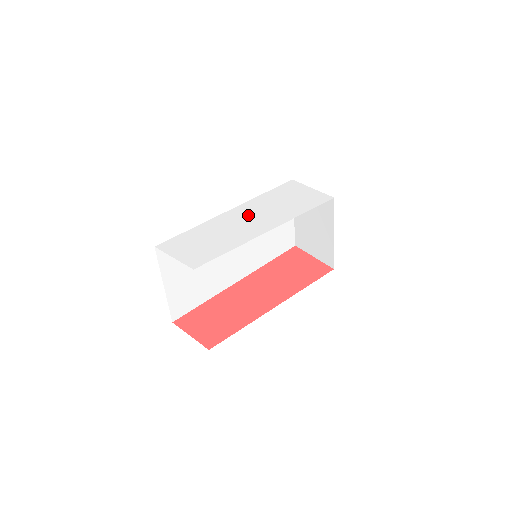
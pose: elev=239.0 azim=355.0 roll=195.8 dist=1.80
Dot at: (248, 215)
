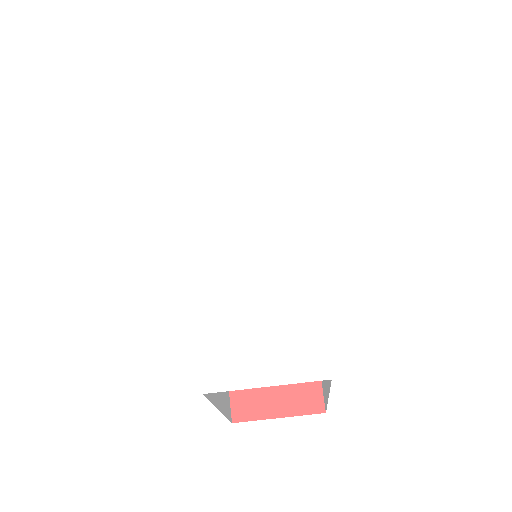
Dot at: (235, 218)
